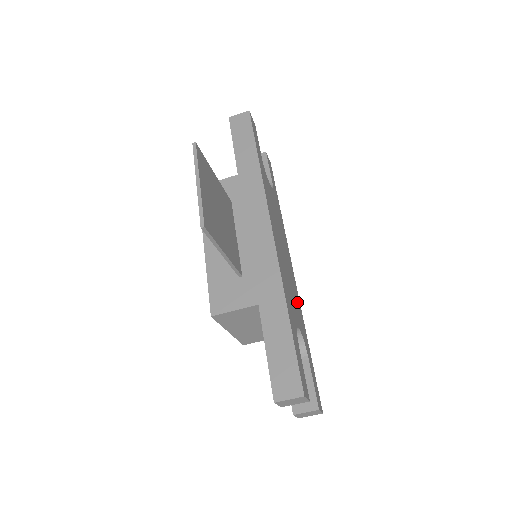
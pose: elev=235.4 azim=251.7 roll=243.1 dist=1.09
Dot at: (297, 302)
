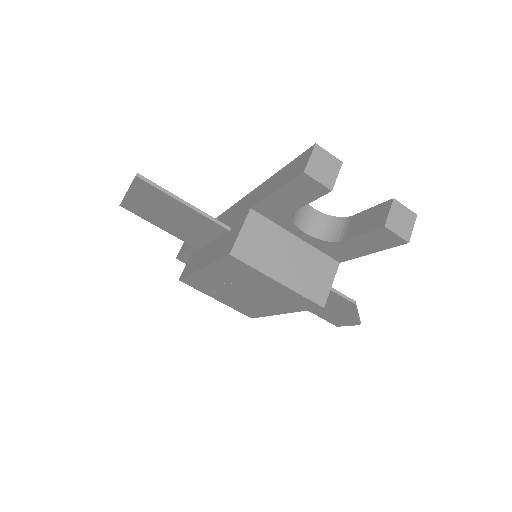
Dot at: occluded
